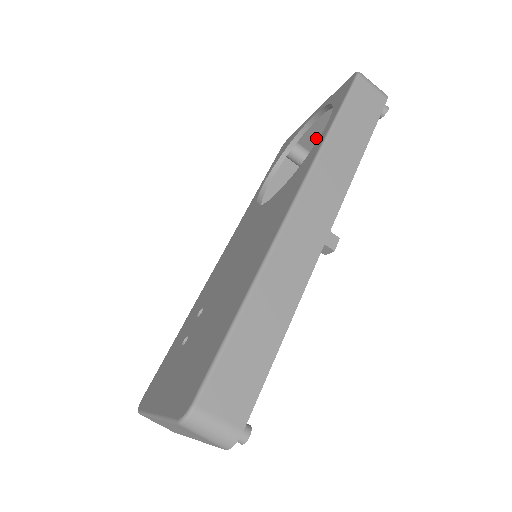
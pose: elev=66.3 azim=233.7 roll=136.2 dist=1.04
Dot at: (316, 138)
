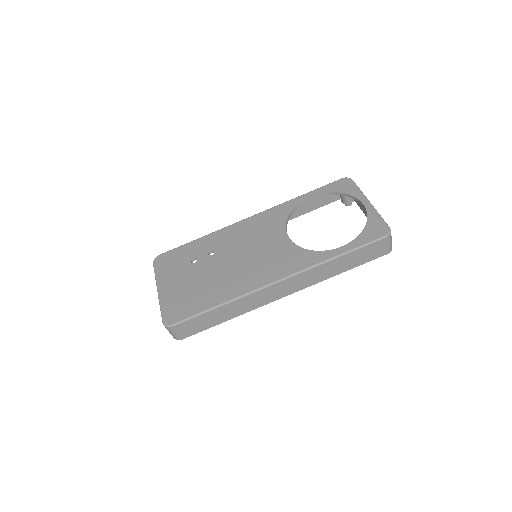
Dot at: occluded
